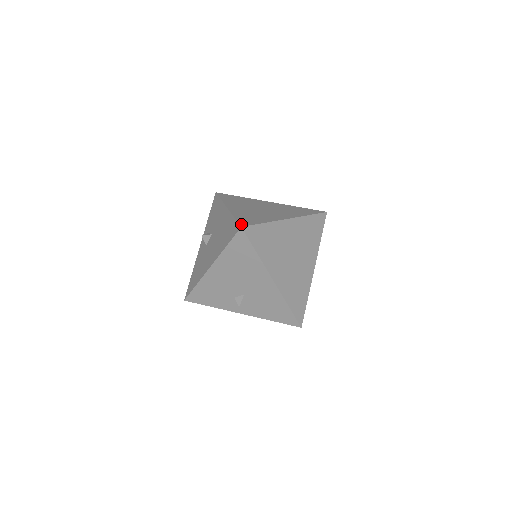
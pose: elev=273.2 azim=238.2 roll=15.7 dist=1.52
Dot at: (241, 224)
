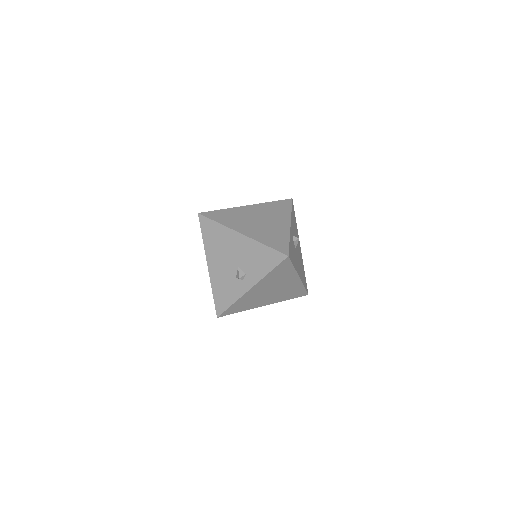
Dot at: occluded
